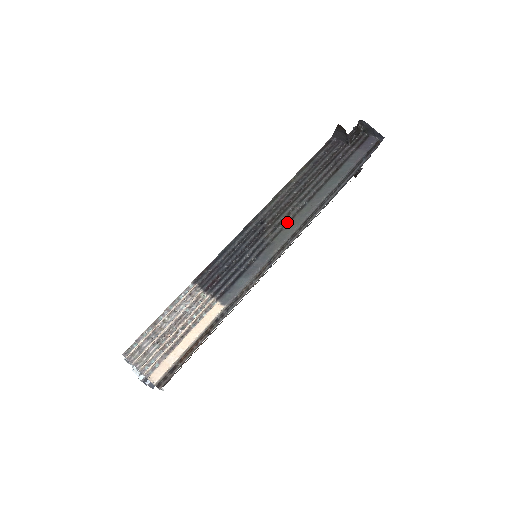
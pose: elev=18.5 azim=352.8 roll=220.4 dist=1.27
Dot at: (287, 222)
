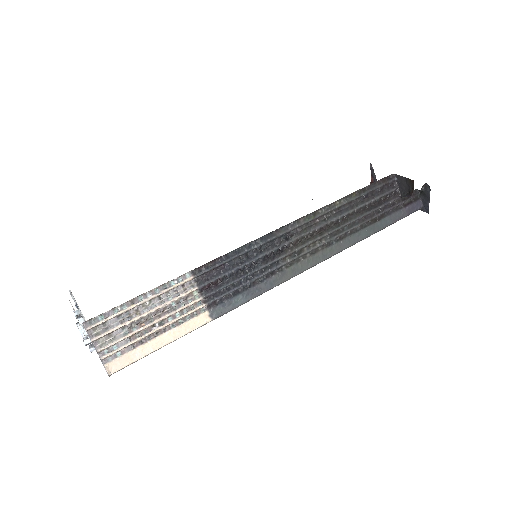
Dot at: (308, 253)
